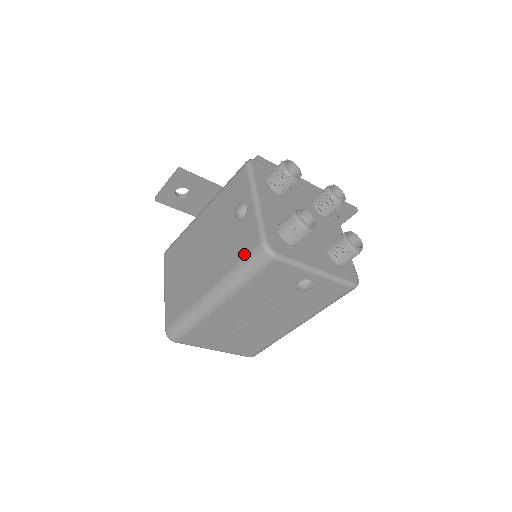
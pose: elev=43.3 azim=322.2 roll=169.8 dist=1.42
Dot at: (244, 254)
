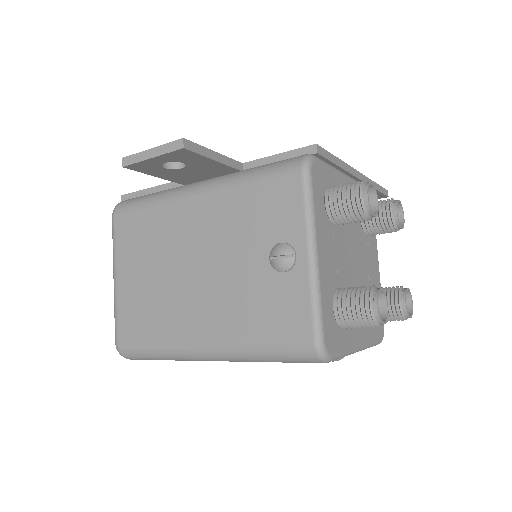
Dot at: (279, 338)
